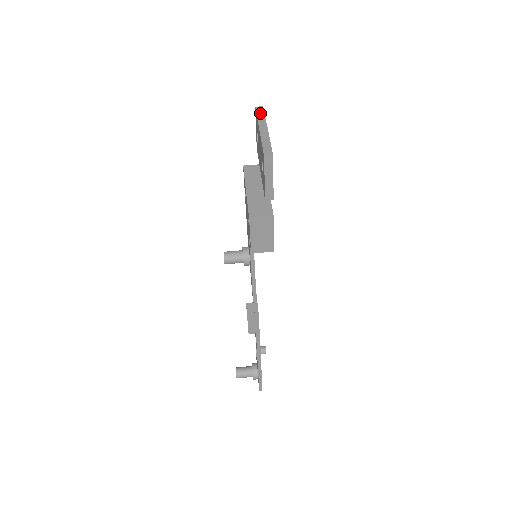
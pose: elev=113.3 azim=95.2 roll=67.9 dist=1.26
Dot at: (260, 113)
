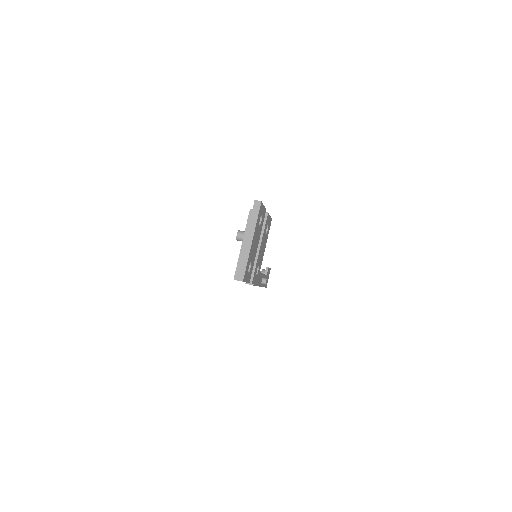
Dot at: (255, 213)
